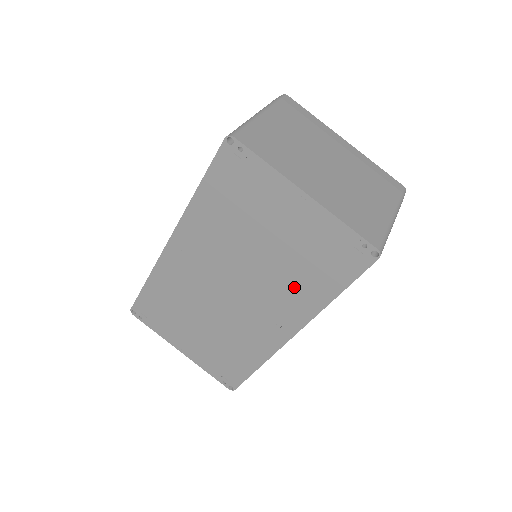
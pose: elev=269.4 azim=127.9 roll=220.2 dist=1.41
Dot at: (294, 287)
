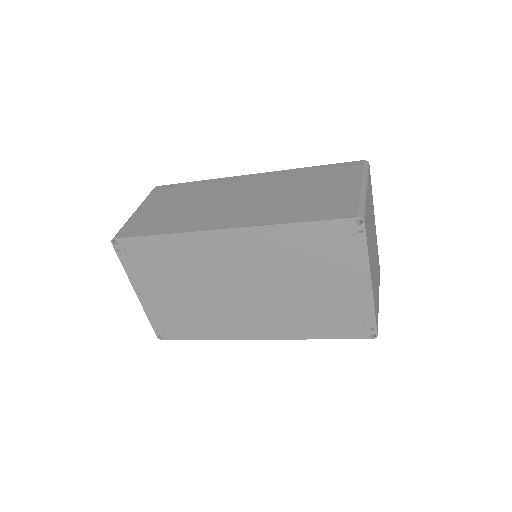
Dot at: (297, 318)
